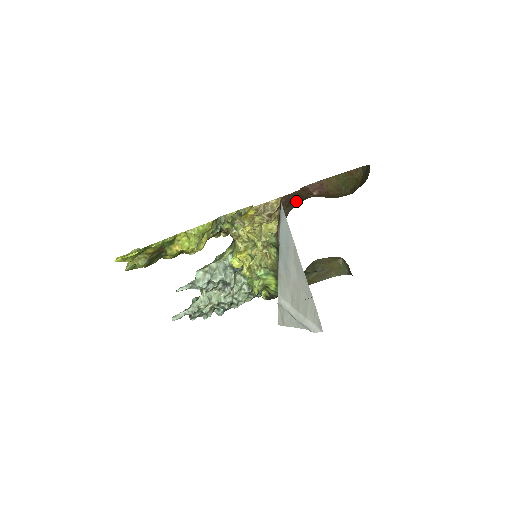
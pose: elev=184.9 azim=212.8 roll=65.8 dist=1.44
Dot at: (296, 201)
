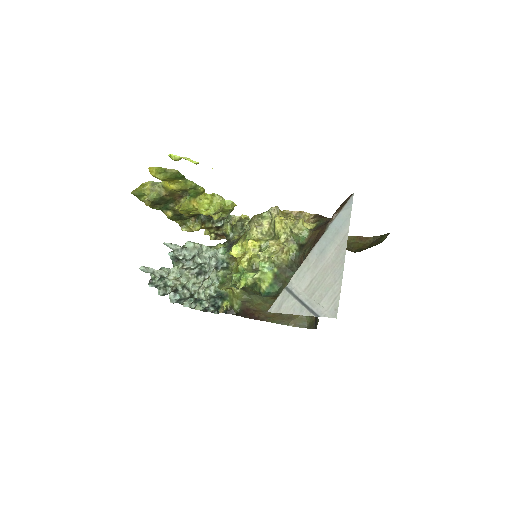
Dot at: occluded
